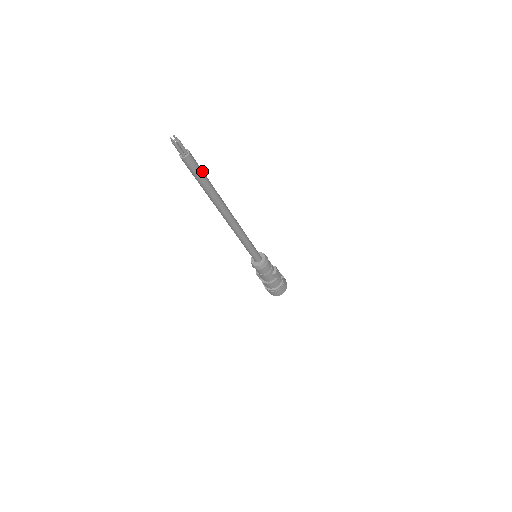
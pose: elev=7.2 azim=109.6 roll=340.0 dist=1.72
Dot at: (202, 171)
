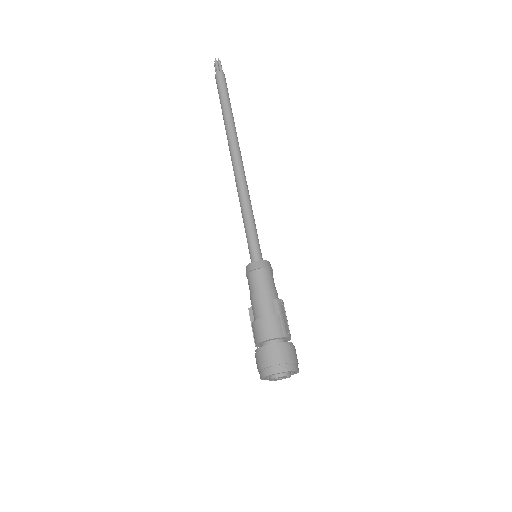
Dot at: (228, 95)
